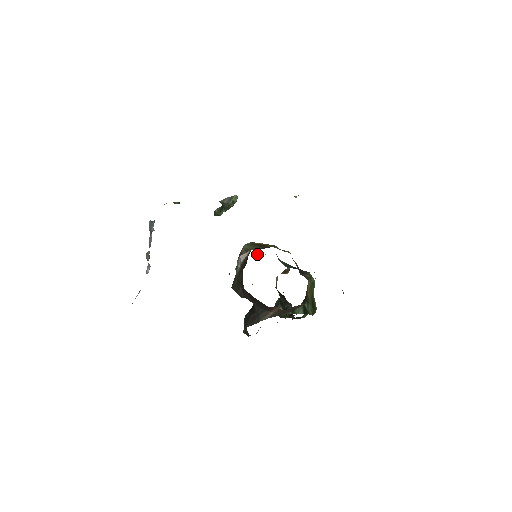
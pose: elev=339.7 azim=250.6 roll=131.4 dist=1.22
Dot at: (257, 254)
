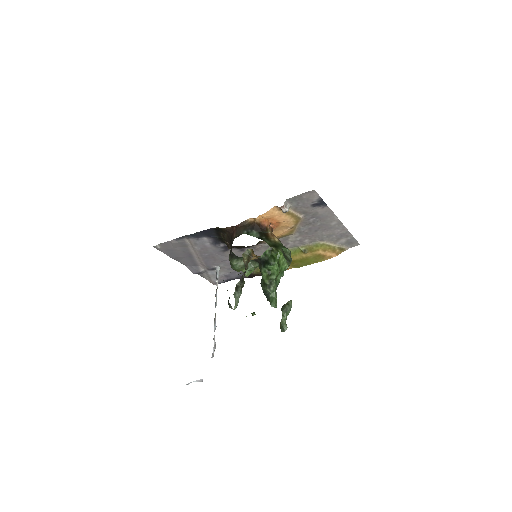
Dot at: occluded
